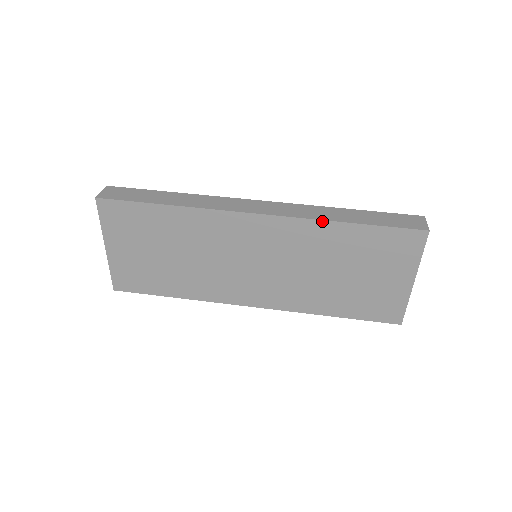
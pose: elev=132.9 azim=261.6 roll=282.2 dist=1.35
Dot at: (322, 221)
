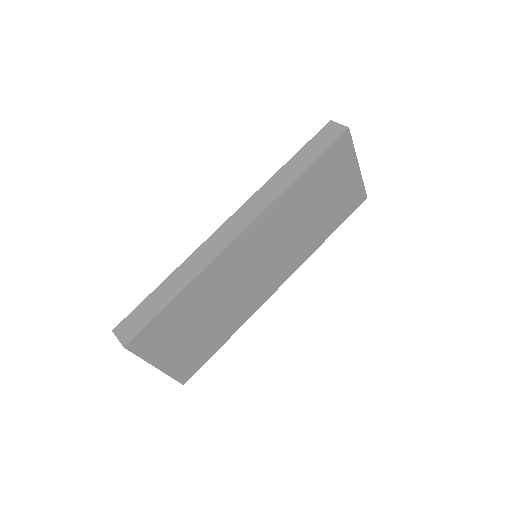
Dot at: (286, 190)
